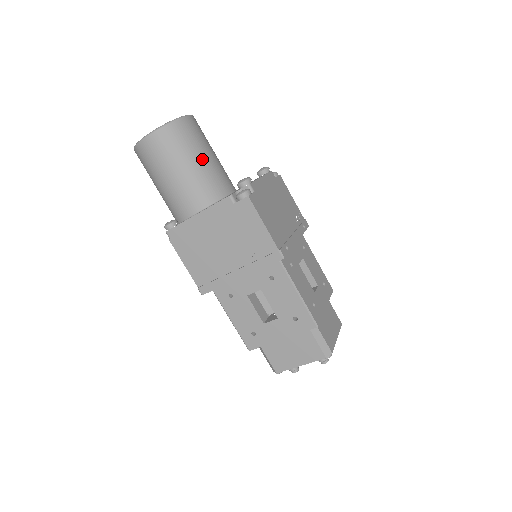
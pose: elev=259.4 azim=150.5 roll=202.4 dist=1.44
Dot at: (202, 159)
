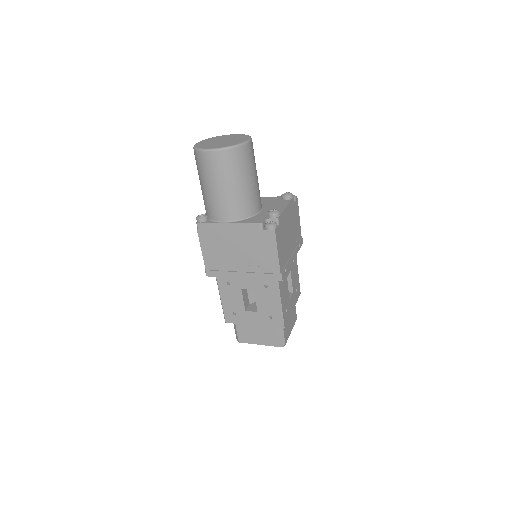
Dot at: (248, 182)
